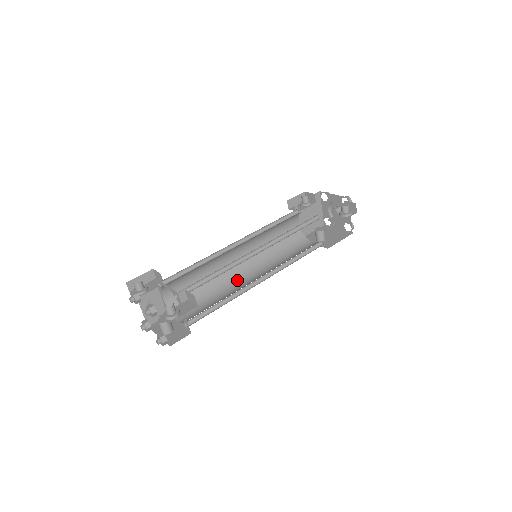
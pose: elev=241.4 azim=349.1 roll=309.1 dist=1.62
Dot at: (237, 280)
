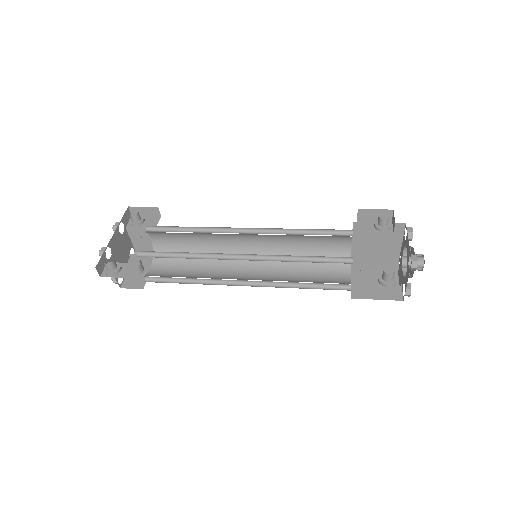
Dot at: (233, 264)
